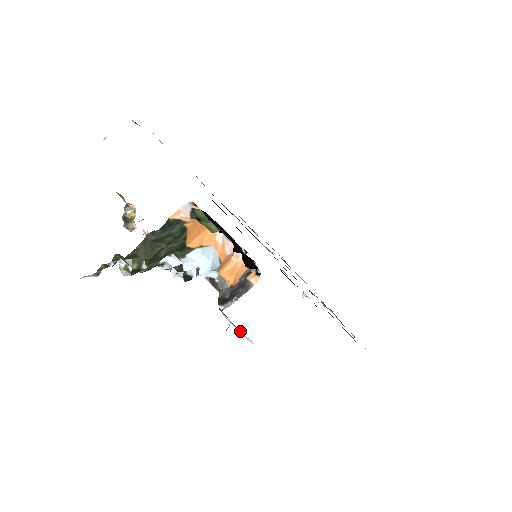
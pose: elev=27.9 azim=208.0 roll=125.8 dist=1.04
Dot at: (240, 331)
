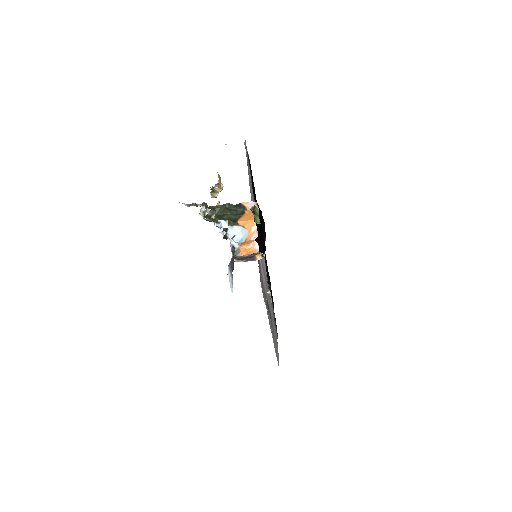
Dot at: (231, 282)
